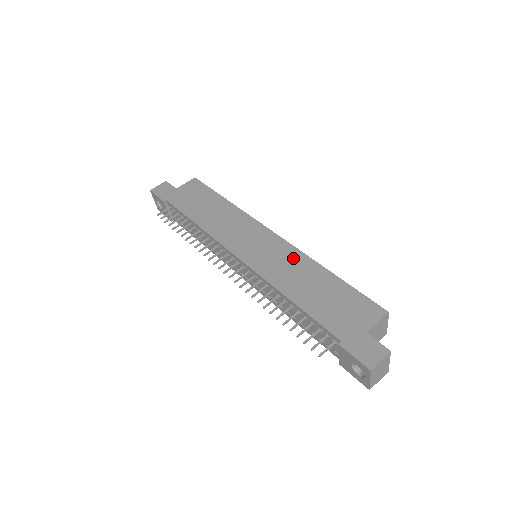
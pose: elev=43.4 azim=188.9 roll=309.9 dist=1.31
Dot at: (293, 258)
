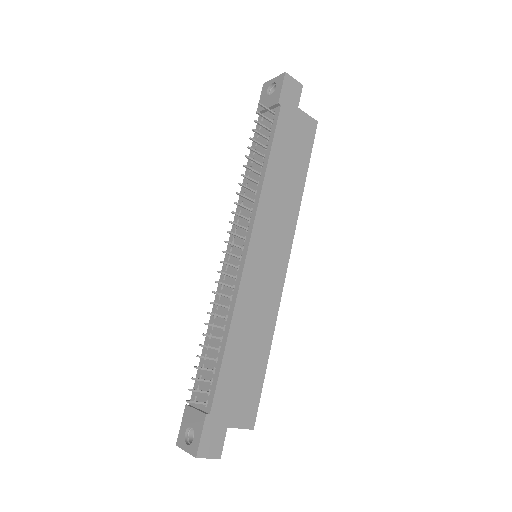
Dot at: (269, 306)
